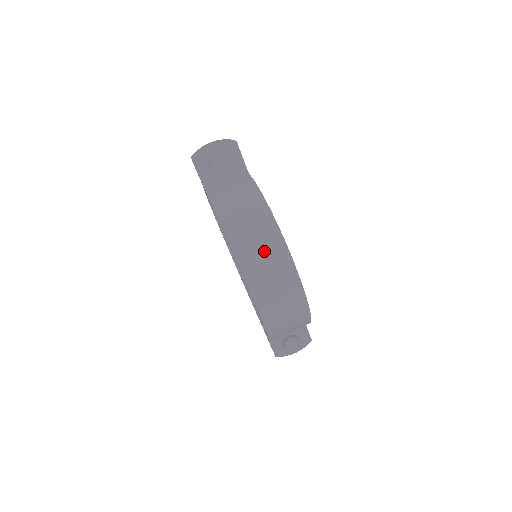
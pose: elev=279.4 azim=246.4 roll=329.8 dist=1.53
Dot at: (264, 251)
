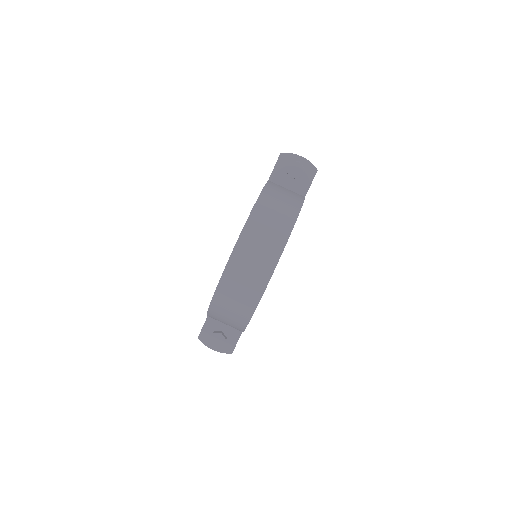
Dot at: (266, 240)
